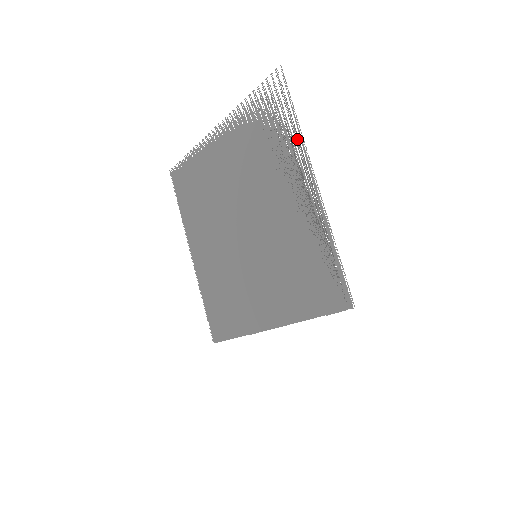
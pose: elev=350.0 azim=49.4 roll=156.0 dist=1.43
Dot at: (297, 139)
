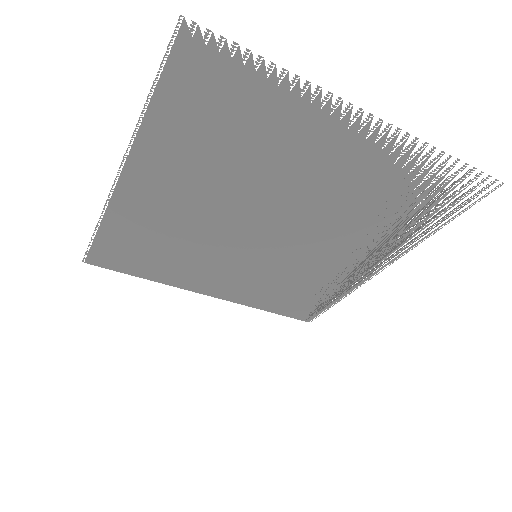
Dot at: (419, 238)
